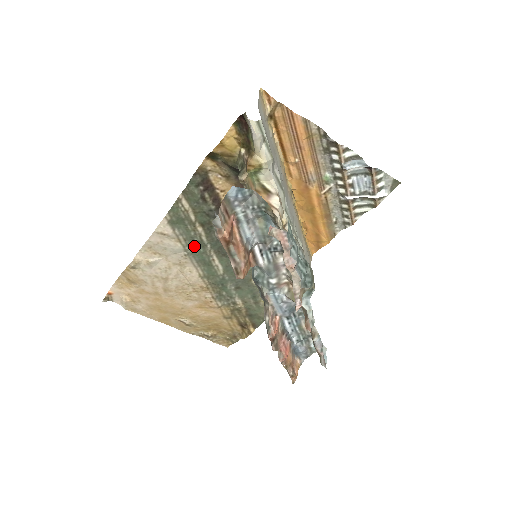
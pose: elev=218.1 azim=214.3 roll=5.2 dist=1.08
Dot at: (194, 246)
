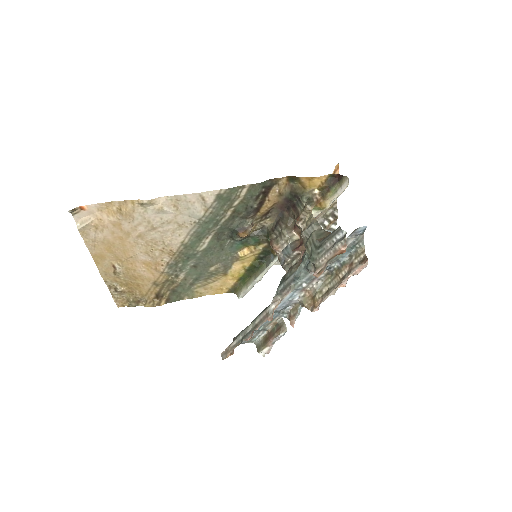
Dot at: (210, 221)
